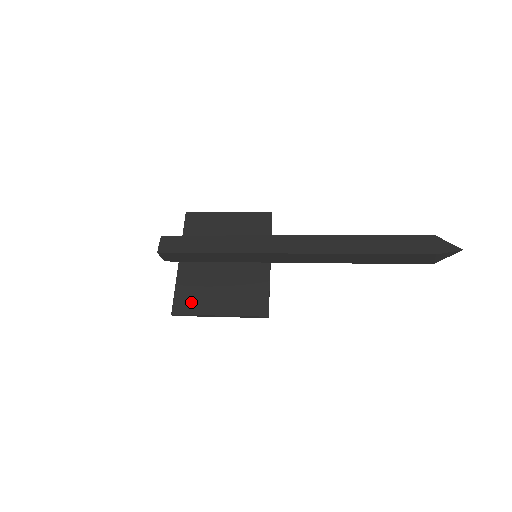
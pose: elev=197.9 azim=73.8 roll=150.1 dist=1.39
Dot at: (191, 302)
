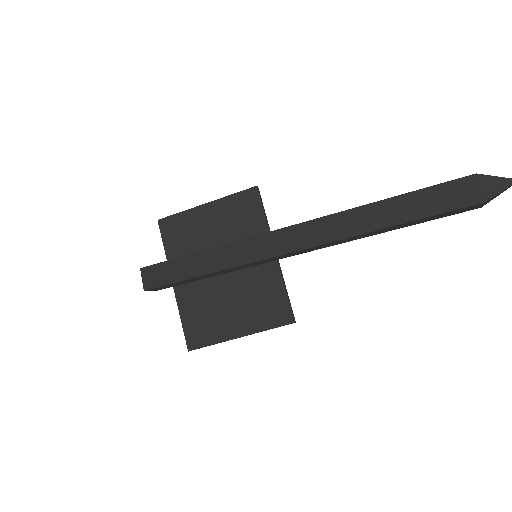
Dot at: (204, 331)
